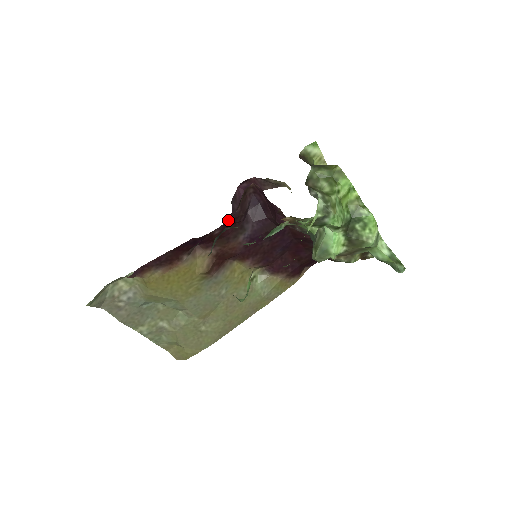
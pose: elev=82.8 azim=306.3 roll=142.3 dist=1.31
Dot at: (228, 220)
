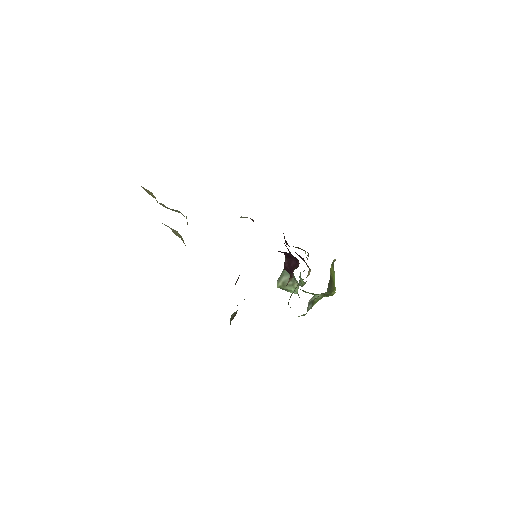
Dot at: occluded
